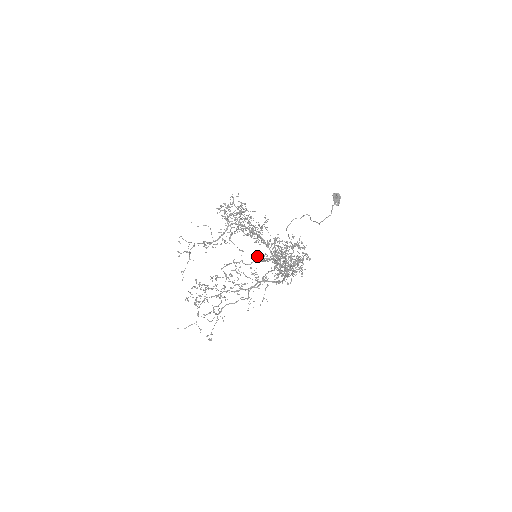
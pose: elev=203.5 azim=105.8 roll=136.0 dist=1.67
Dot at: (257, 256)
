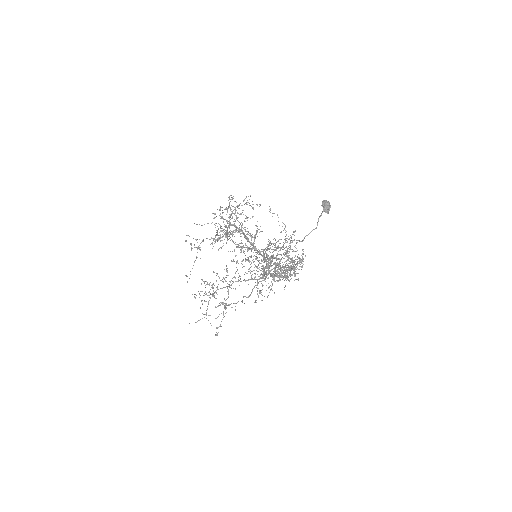
Dot at: occluded
